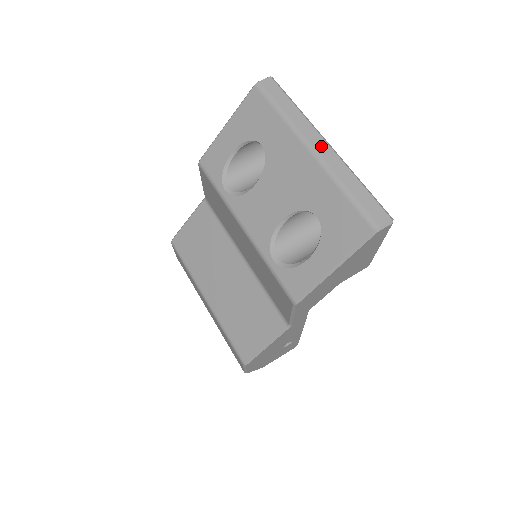
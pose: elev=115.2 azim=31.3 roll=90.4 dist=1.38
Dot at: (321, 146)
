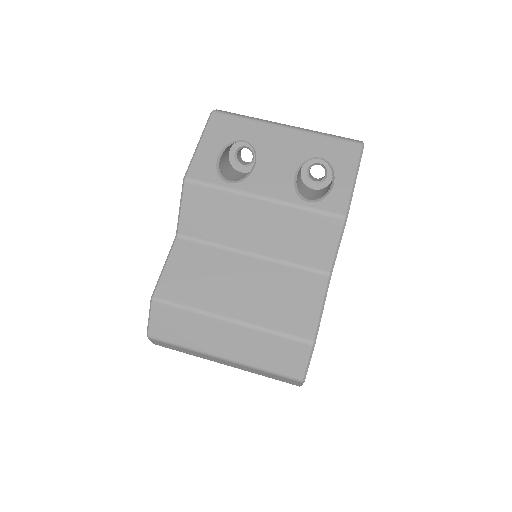
Dot at: (289, 126)
